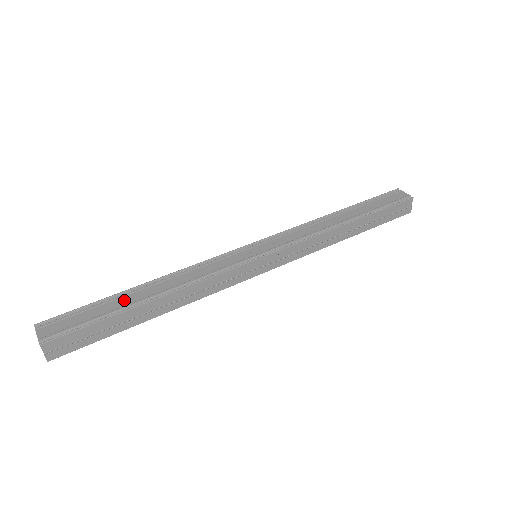
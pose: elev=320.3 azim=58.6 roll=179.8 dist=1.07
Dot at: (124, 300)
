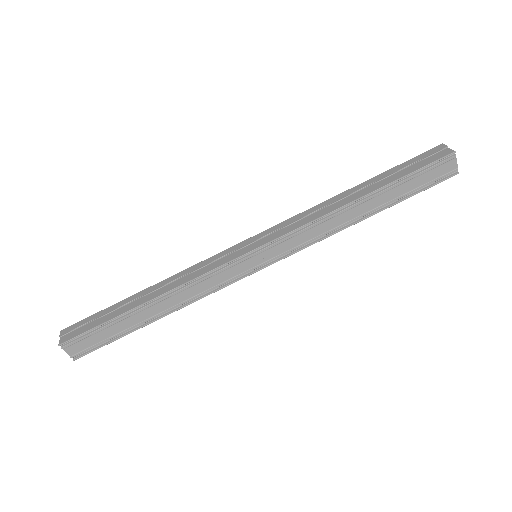
Dot at: (132, 320)
